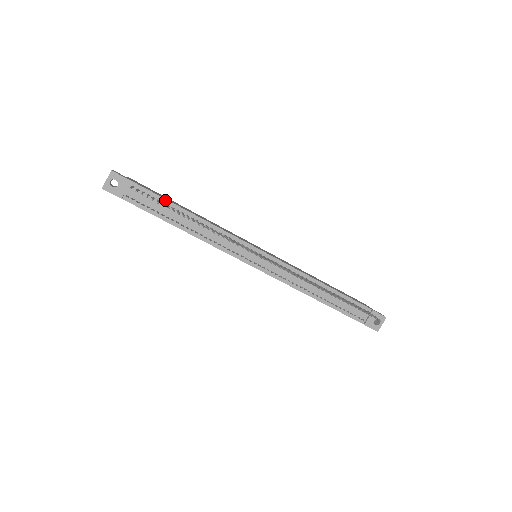
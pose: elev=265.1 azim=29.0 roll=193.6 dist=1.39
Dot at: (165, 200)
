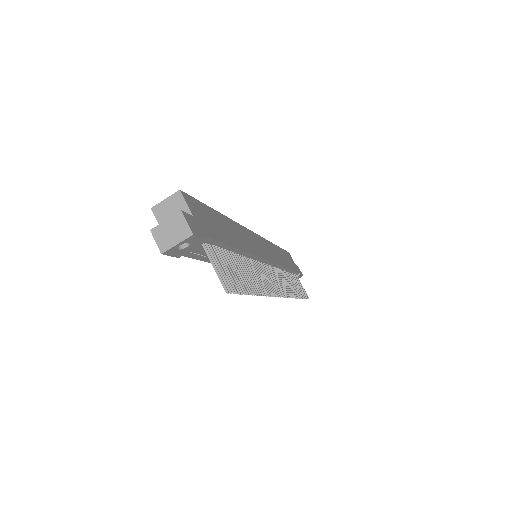
Dot at: (227, 246)
